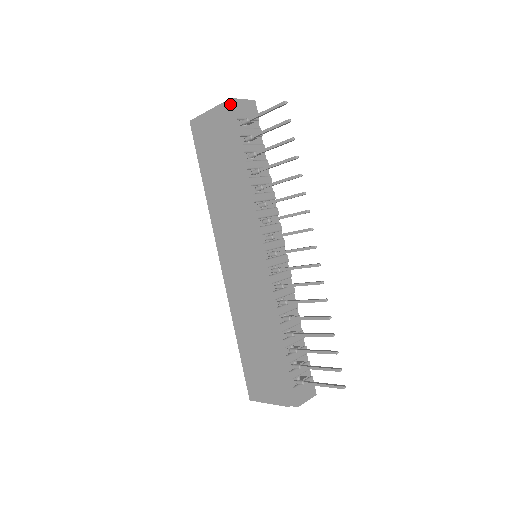
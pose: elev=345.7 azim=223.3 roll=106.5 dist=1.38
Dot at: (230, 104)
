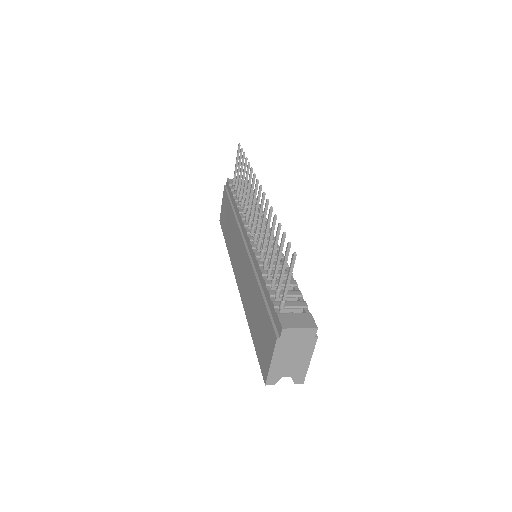
Dot at: (227, 183)
